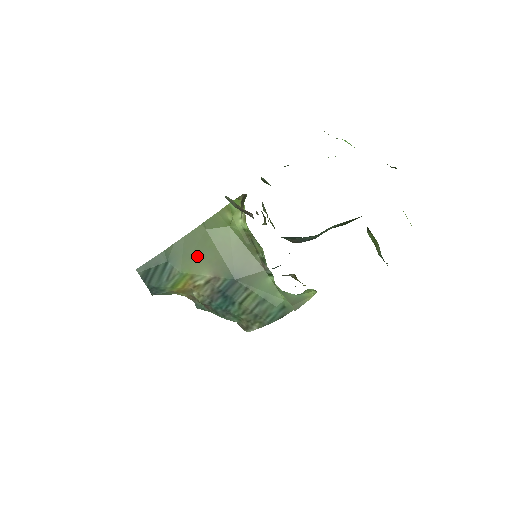
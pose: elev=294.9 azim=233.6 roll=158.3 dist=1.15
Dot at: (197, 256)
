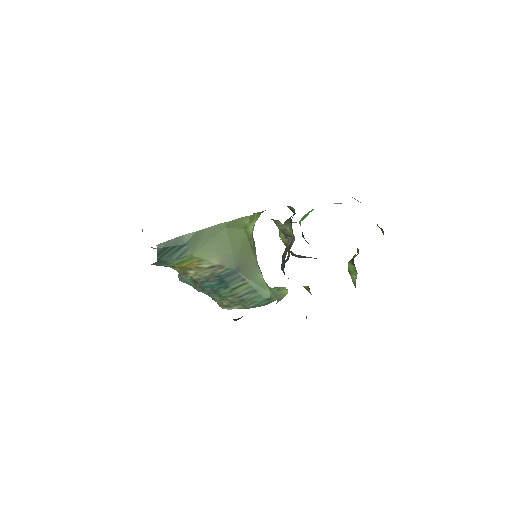
Dot at: (211, 246)
